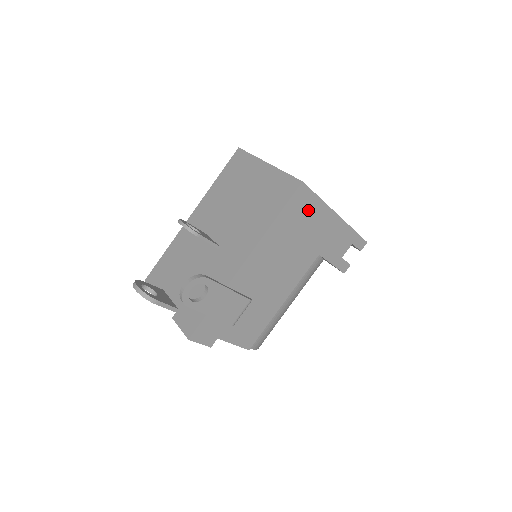
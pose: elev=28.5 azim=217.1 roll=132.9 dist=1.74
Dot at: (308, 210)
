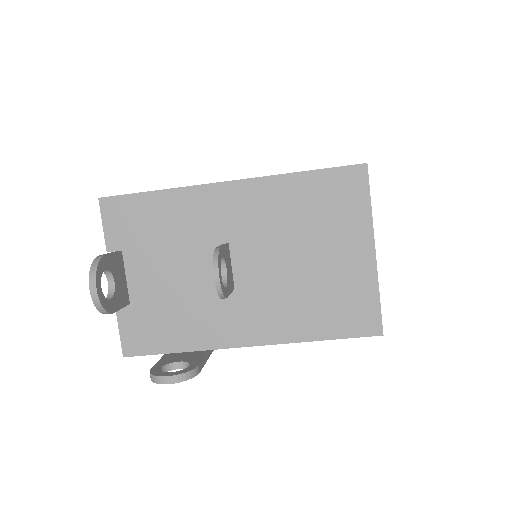
Dot at: occluded
